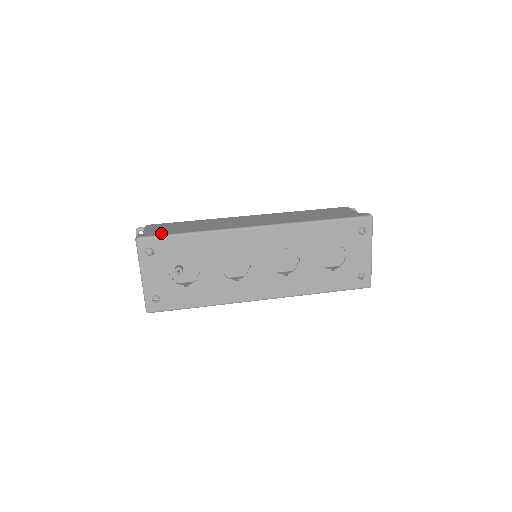
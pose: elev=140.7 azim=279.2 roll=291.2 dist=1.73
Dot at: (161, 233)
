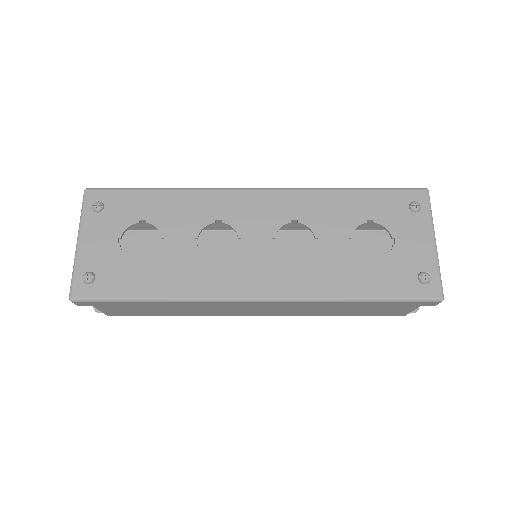
Dot at: occluded
